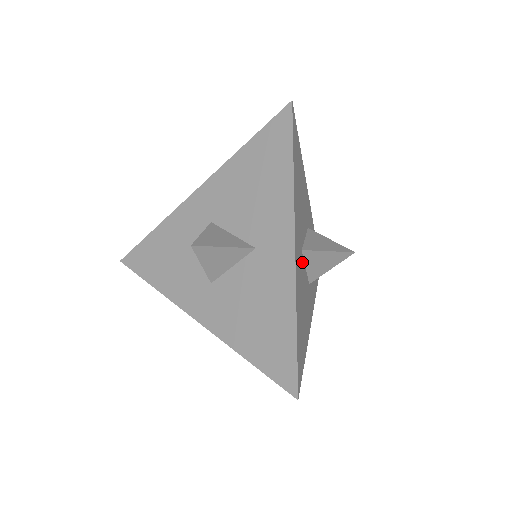
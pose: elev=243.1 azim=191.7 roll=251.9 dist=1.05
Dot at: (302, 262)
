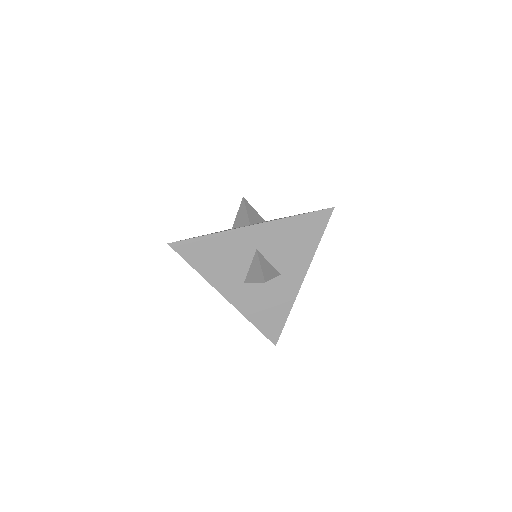
Dot at: occluded
